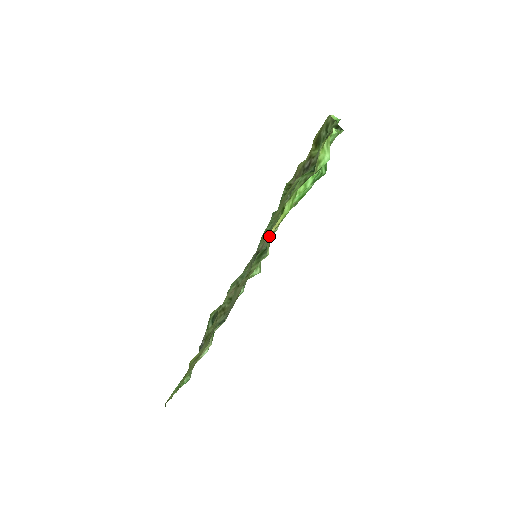
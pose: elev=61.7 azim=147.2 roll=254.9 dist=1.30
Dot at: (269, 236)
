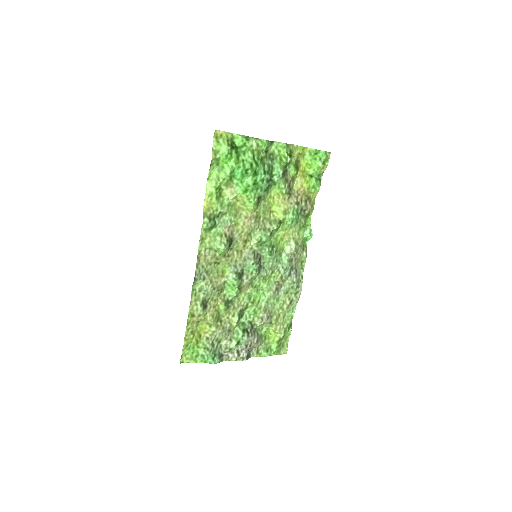
Dot at: (207, 209)
